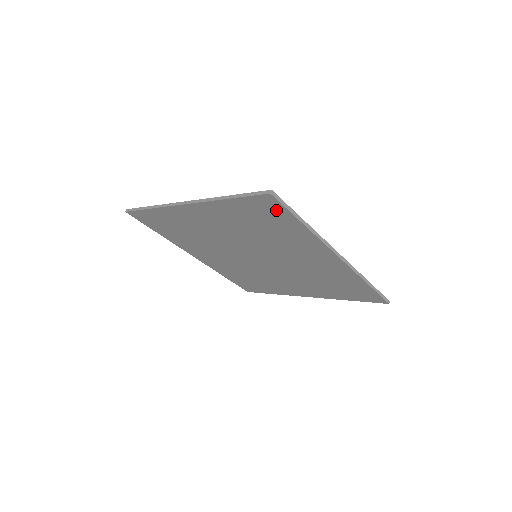
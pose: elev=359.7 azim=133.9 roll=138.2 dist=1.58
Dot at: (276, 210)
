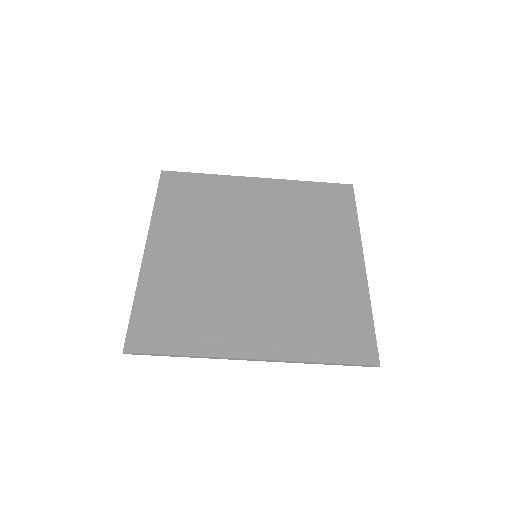
Dot at: (344, 199)
